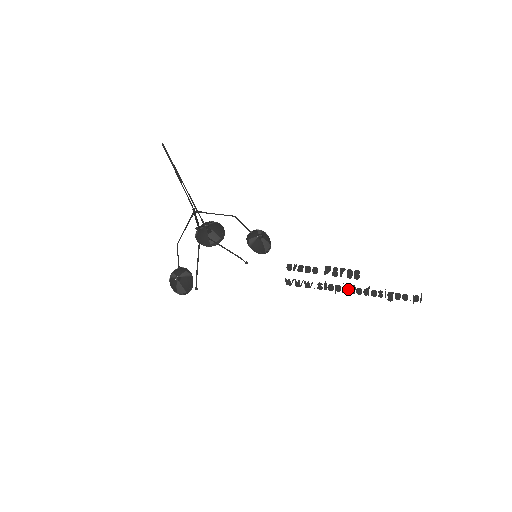
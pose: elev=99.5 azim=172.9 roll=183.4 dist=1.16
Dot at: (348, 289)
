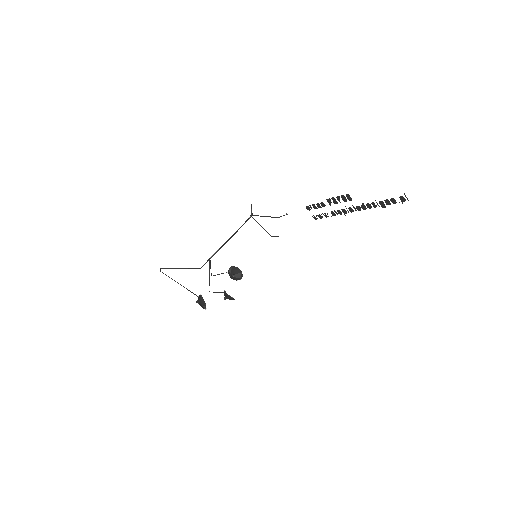
Dot at: (351, 209)
